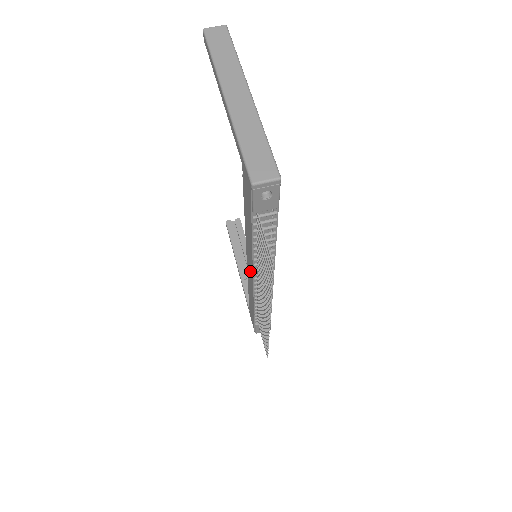
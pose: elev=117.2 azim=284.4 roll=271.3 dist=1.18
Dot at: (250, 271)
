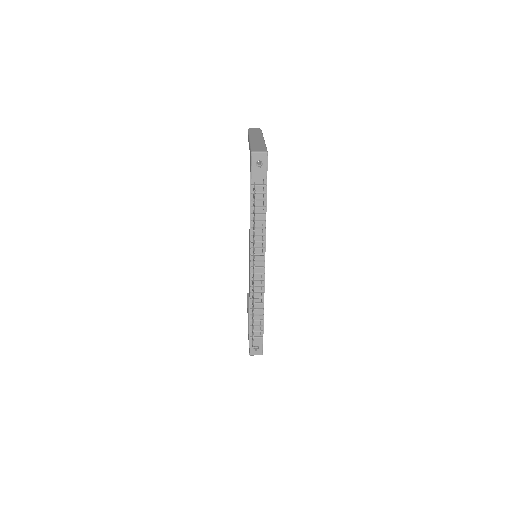
Dot at: (249, 260)
